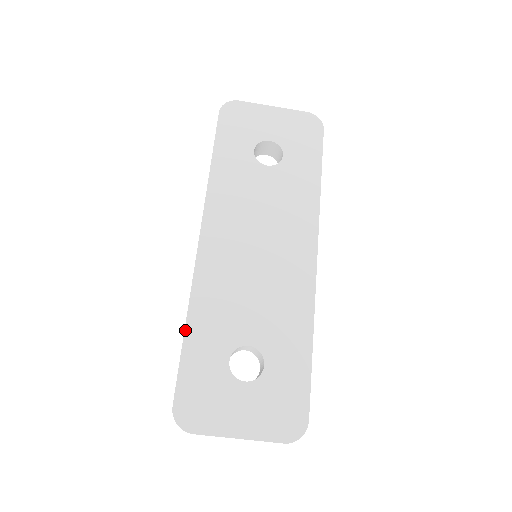
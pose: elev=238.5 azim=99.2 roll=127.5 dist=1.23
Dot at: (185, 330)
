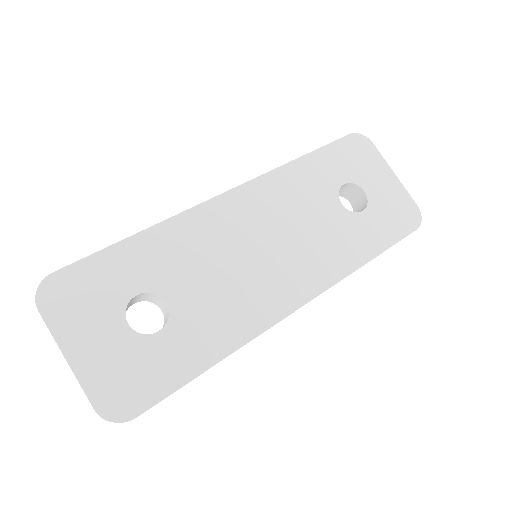
Dot at: (135, 234)
